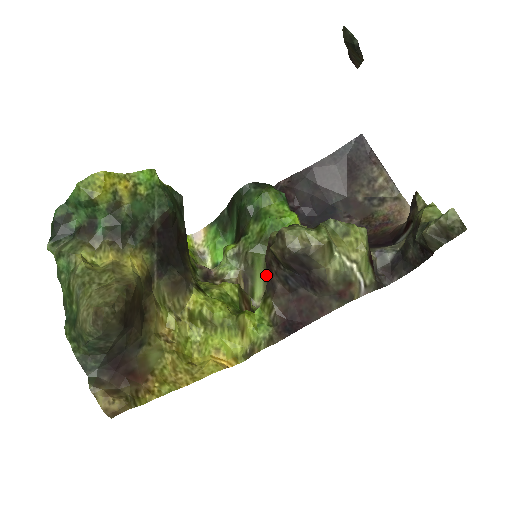
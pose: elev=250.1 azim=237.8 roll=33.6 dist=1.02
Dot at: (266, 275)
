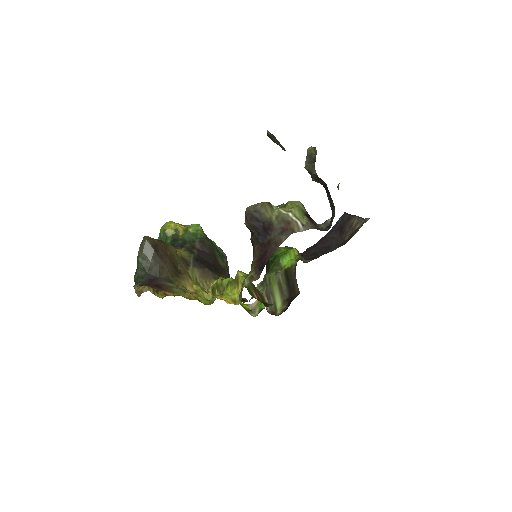
Dot at: (280, 288)
